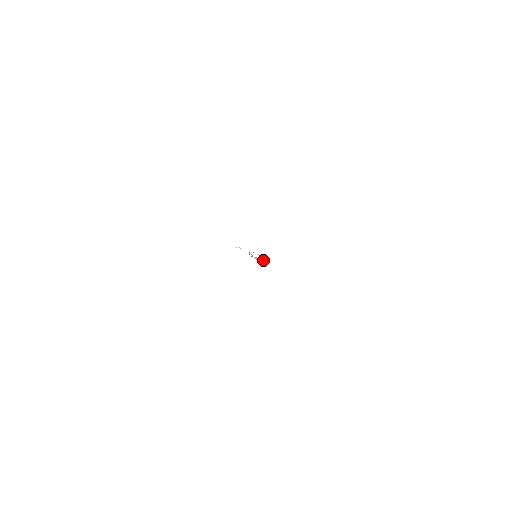
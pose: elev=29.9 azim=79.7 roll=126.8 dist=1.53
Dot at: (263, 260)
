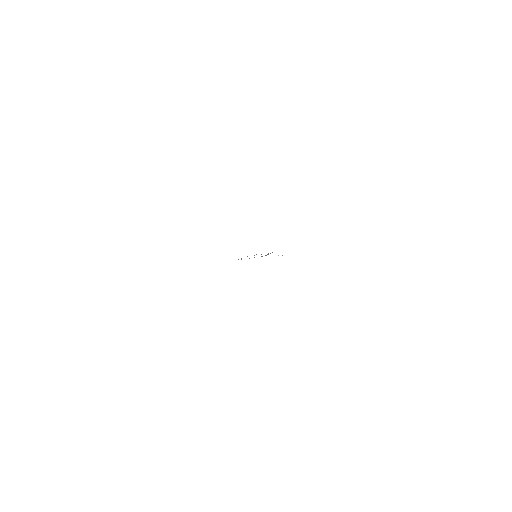
Dot at: occluded
